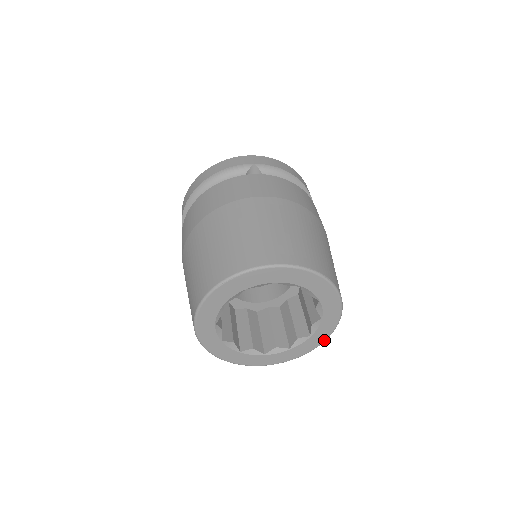
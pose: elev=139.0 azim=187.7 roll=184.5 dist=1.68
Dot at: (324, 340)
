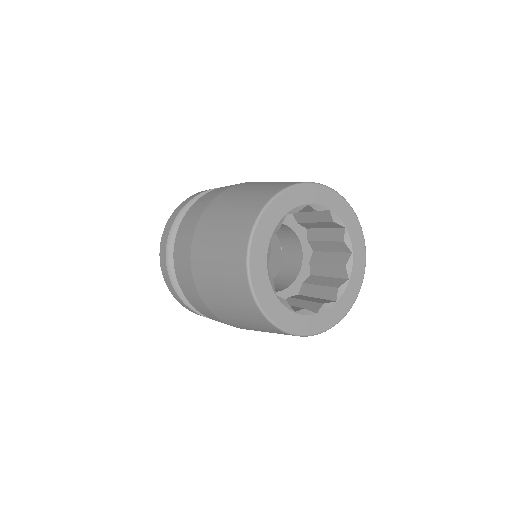
Dot at: (361, 284)
